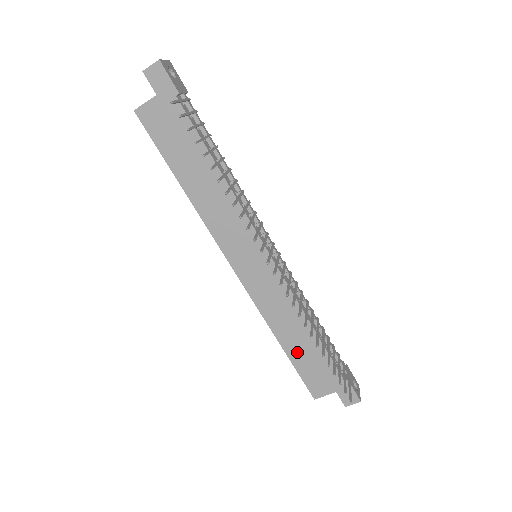
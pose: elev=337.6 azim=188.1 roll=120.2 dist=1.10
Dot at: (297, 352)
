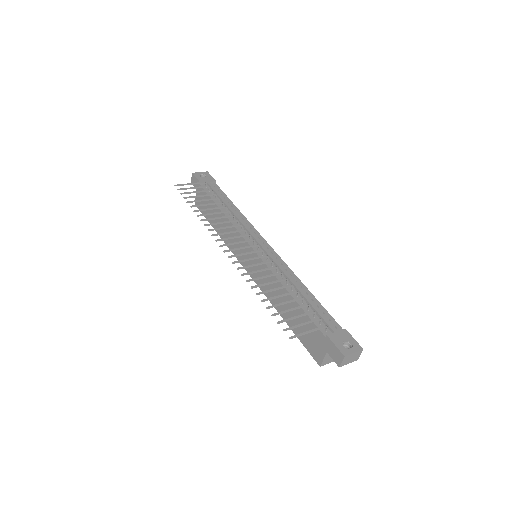
Dot at: (293, 321)
